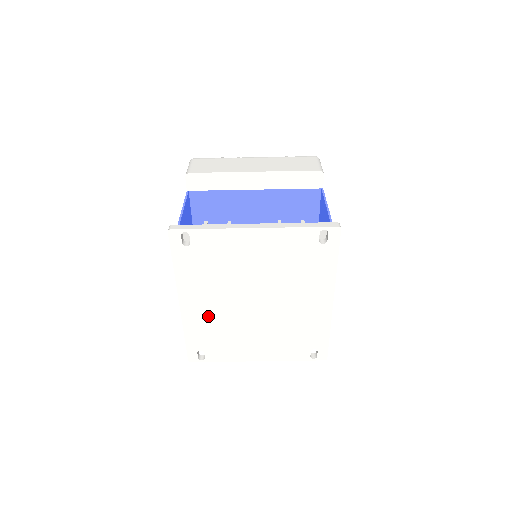
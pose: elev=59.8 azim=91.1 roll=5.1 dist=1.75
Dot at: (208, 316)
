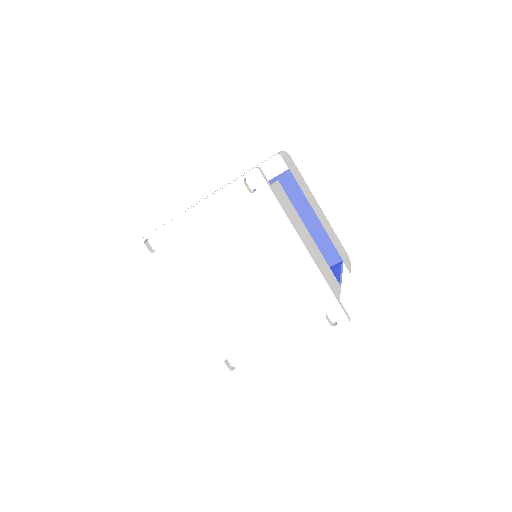
Dot at: (210, 316)
